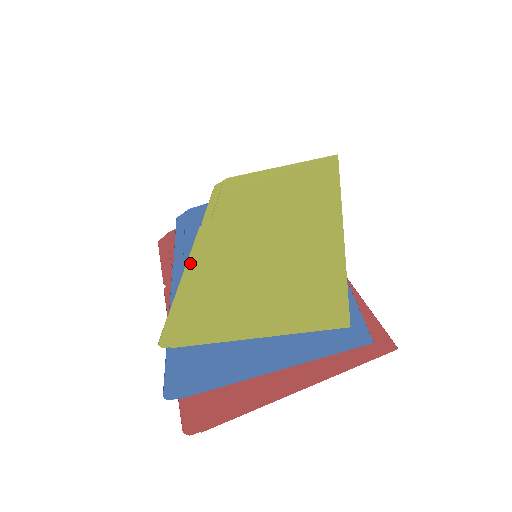
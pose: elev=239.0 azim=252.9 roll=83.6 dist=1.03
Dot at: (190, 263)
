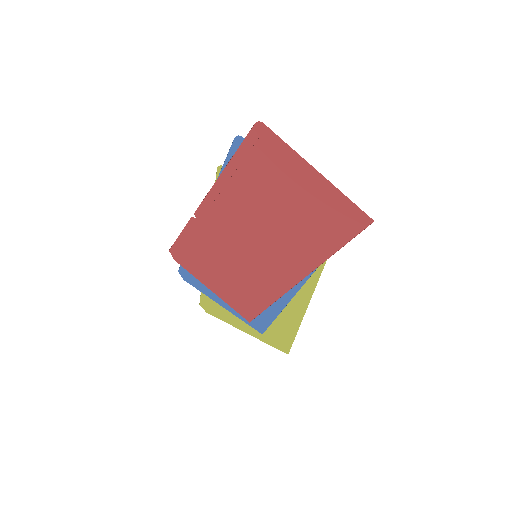
Dot at: occluded
